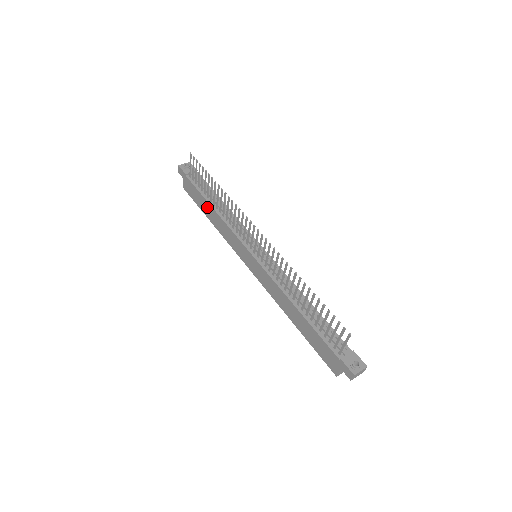
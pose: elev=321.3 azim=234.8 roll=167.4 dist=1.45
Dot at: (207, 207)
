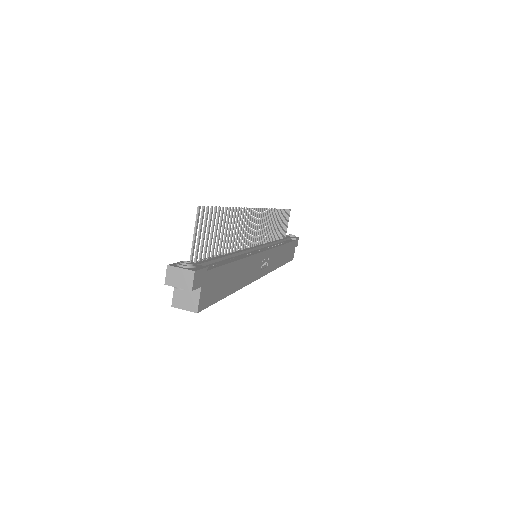
Dot at: occluded
